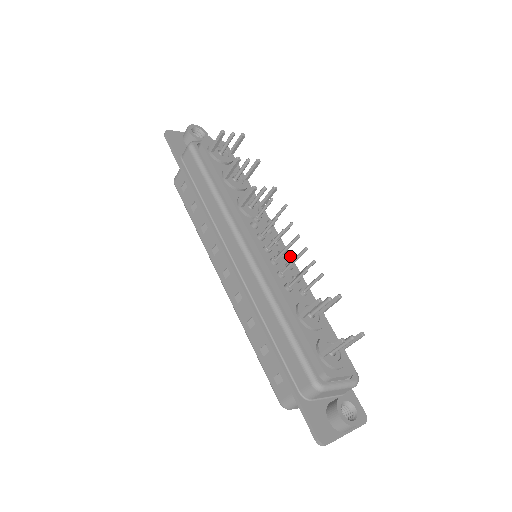
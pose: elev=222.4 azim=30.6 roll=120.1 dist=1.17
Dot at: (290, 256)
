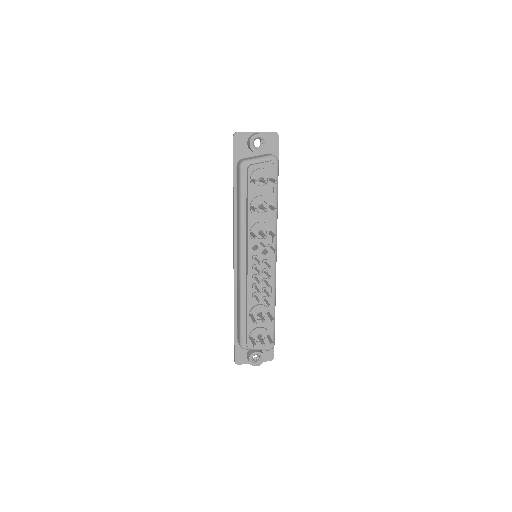
Dot at: (271, 272)
